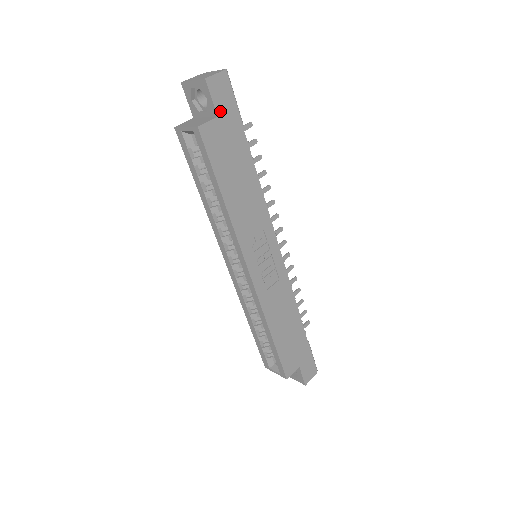
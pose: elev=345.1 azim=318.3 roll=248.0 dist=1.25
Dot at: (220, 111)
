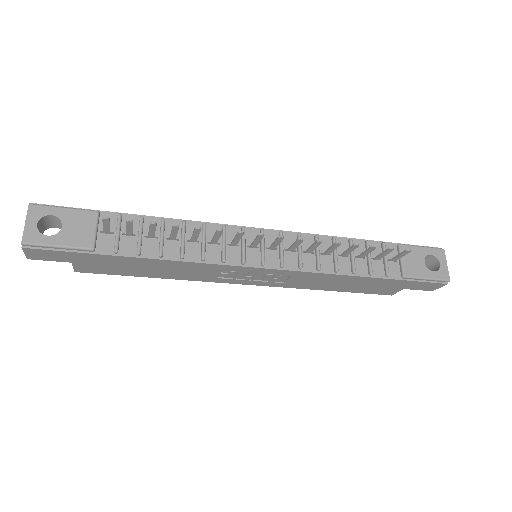
Dot at: (67, 260)
